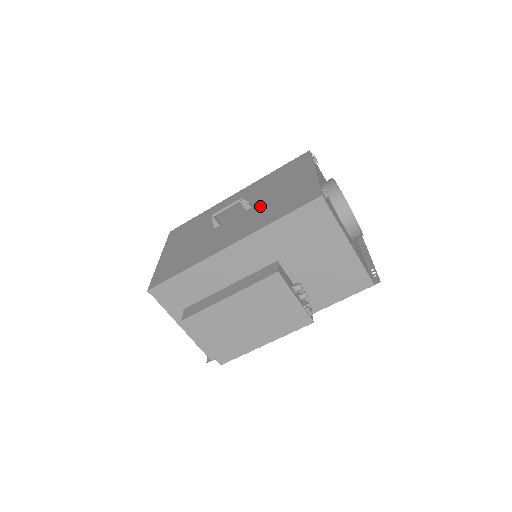
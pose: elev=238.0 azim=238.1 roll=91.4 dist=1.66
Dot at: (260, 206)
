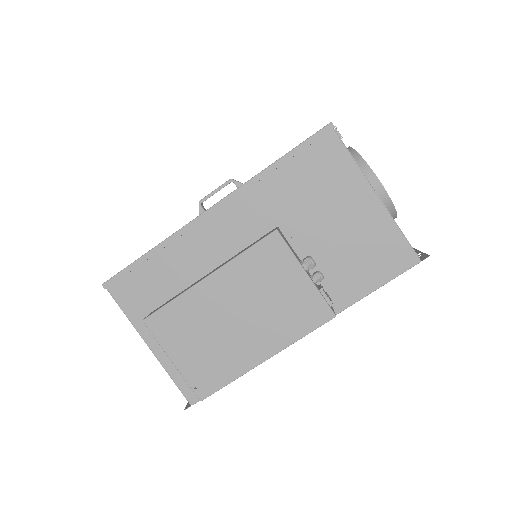
Dot at: occluded
